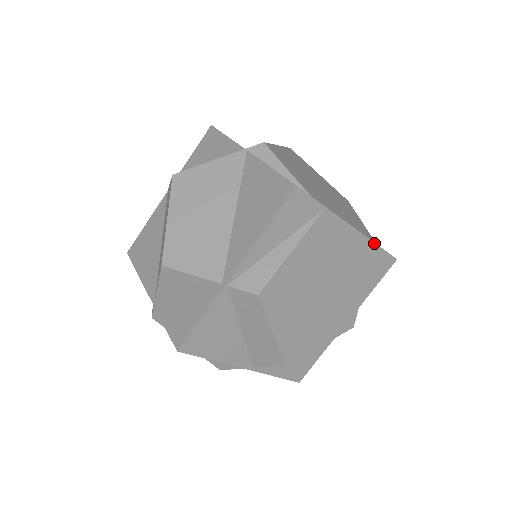
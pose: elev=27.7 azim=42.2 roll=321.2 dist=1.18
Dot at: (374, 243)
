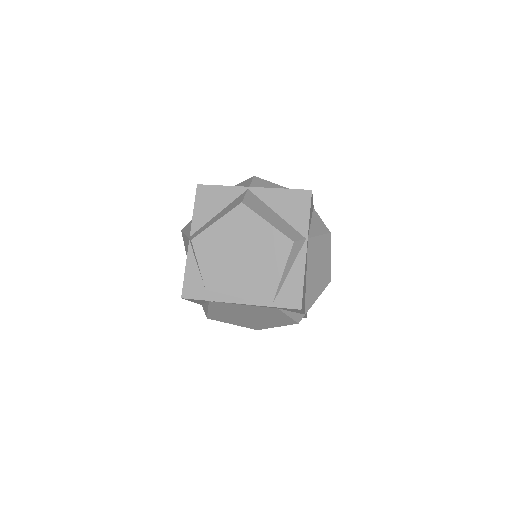
Dot at: (267, 306)
